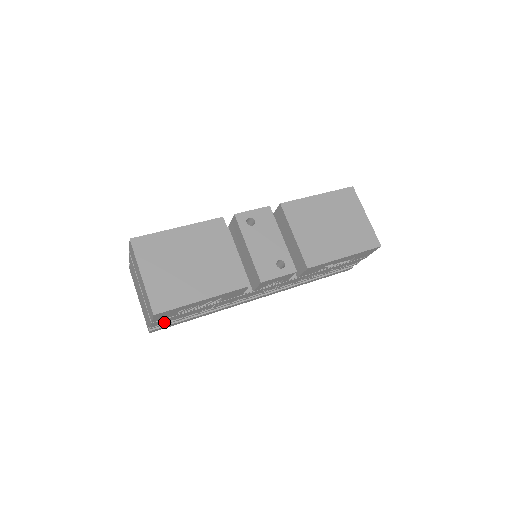
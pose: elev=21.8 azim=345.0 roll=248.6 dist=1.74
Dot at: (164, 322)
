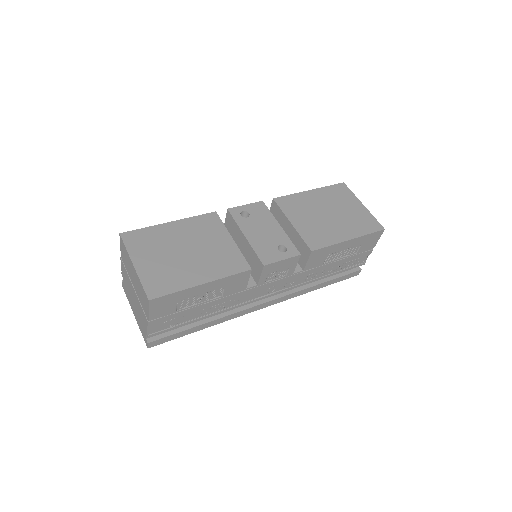
Dot at: (163, 327)
